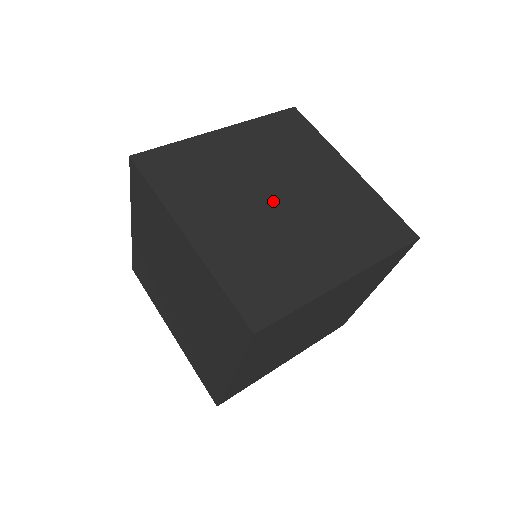
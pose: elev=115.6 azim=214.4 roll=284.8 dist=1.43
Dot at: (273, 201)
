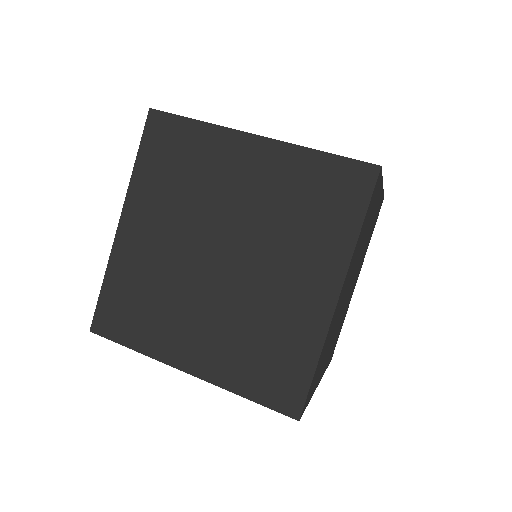
Dot at: occluded
